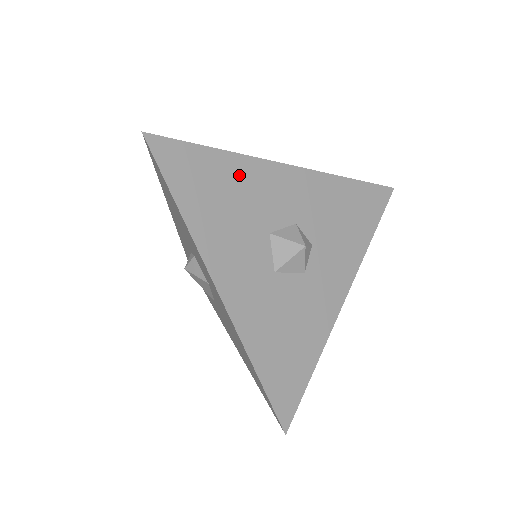
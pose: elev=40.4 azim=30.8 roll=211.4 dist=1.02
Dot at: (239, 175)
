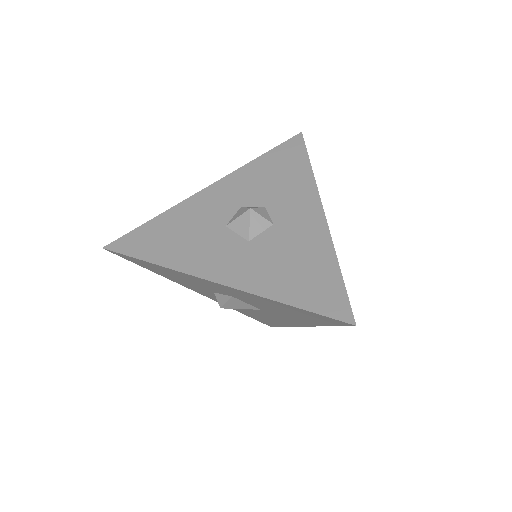
Dot at: (178, 218)
